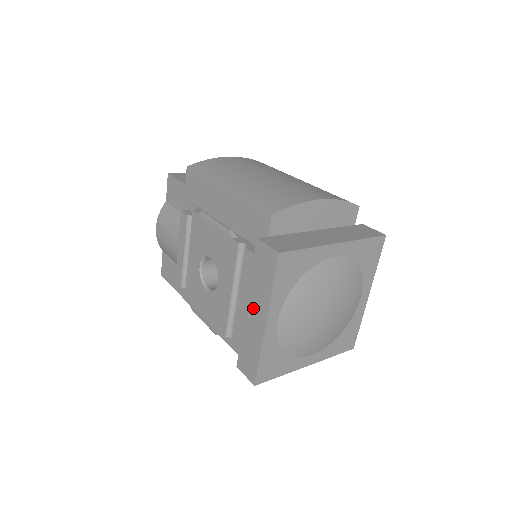
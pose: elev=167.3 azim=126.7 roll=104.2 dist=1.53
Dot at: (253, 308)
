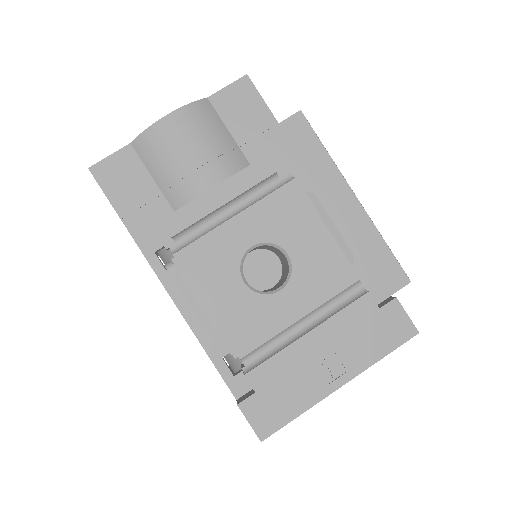
Dot at: (330, 358)
